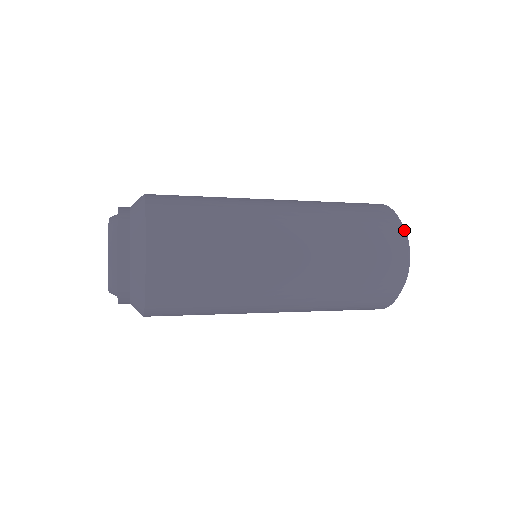
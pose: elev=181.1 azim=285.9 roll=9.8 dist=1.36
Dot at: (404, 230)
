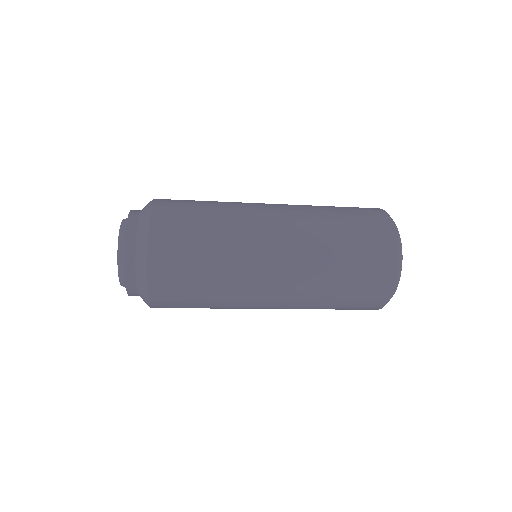
Dot at: (388, 214)
